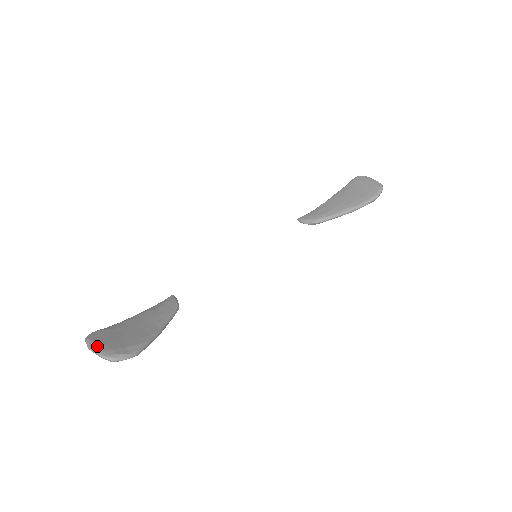
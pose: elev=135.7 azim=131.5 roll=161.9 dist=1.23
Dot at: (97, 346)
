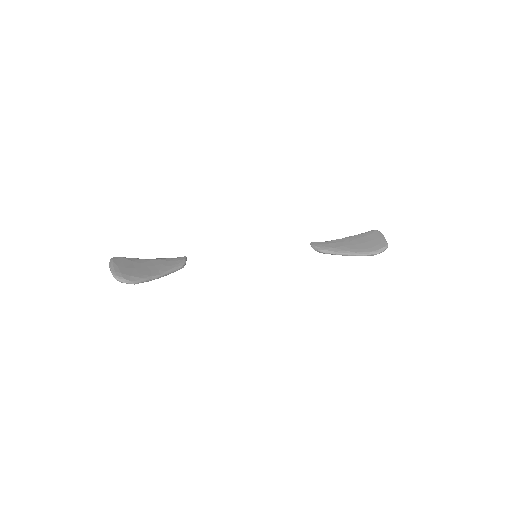
Dot at: (114, 266)
